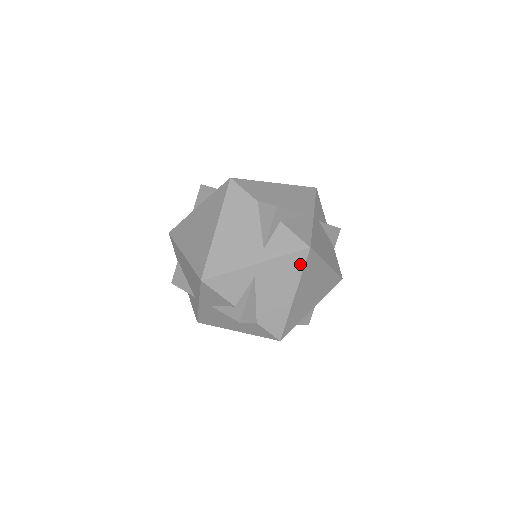
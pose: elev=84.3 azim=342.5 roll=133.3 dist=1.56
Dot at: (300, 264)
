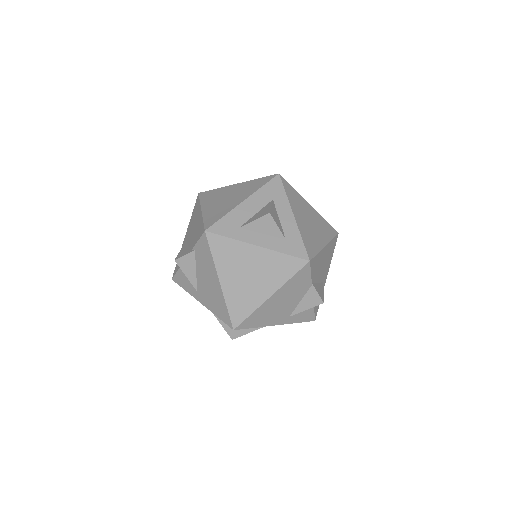
Dot at: occluded
